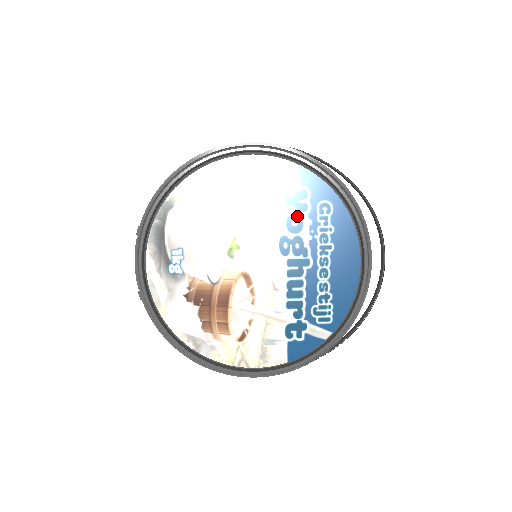
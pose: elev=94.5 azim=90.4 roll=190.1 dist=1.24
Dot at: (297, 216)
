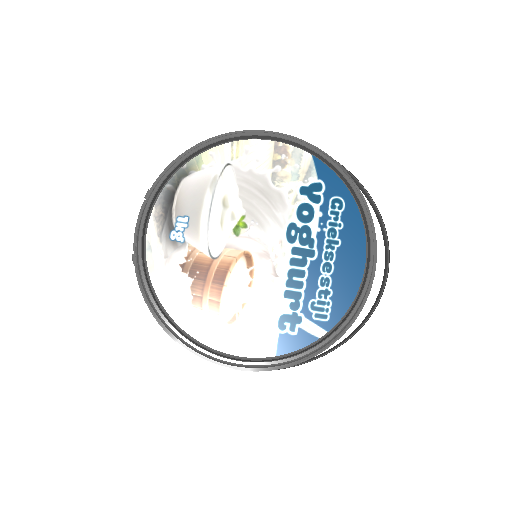
Dot at: (309, 206)
